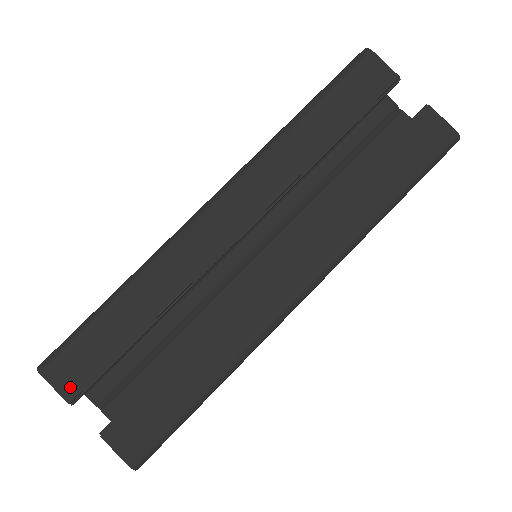
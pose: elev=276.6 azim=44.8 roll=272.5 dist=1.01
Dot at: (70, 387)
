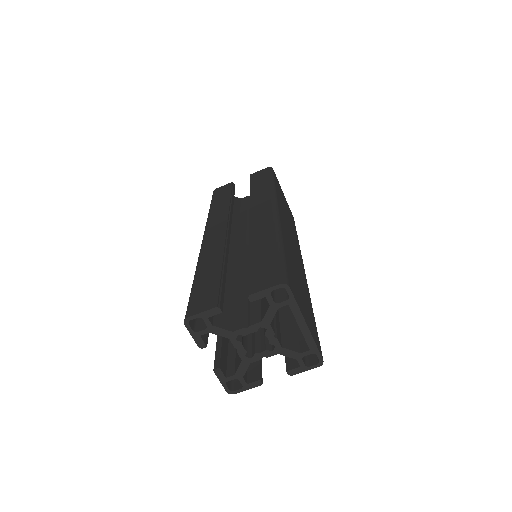
Dot at: (209, 304)
